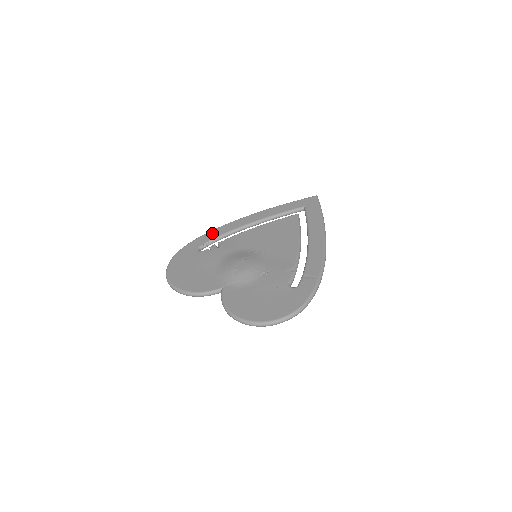
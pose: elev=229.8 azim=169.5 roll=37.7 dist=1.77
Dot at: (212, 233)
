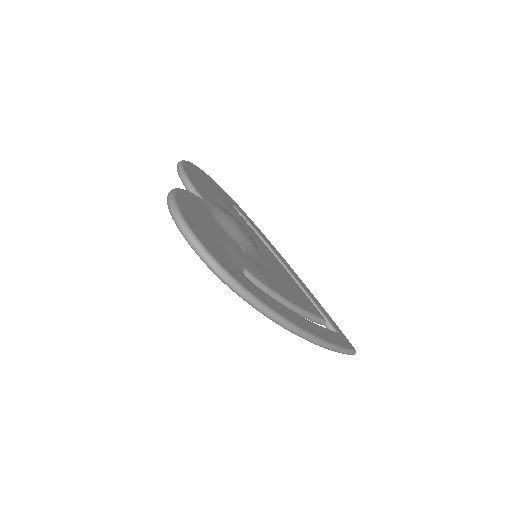
Dot at: occluded
